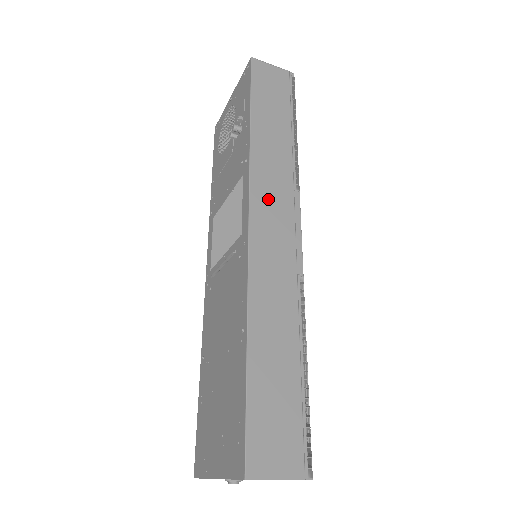
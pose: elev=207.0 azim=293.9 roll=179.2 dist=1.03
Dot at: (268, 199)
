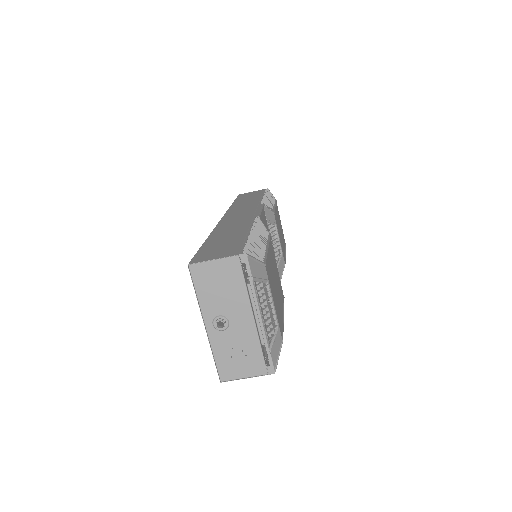
Dot at: (238, 211)
